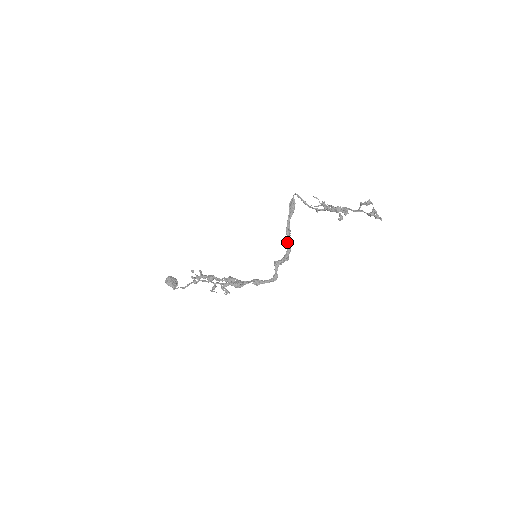
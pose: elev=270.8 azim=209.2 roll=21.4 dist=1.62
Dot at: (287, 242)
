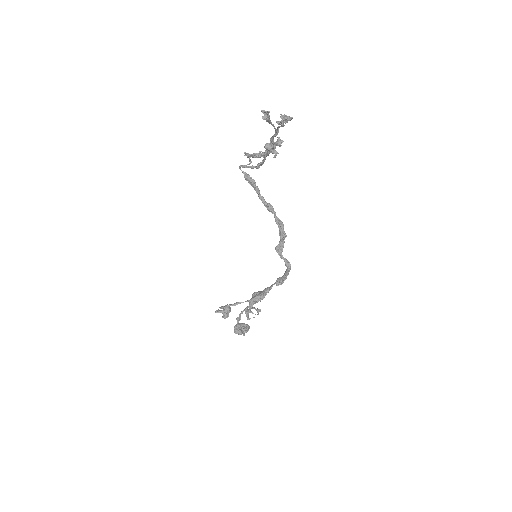
Dot at: occluded
